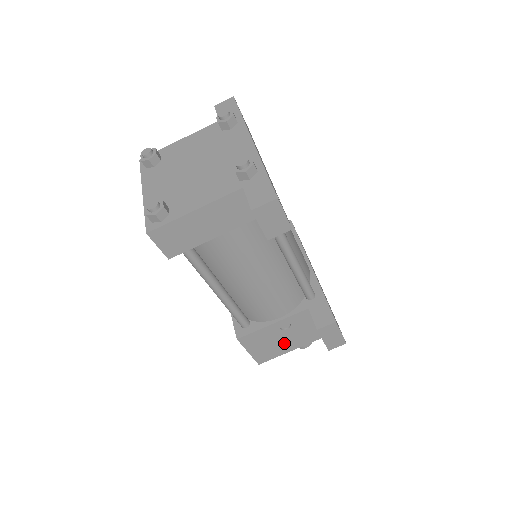
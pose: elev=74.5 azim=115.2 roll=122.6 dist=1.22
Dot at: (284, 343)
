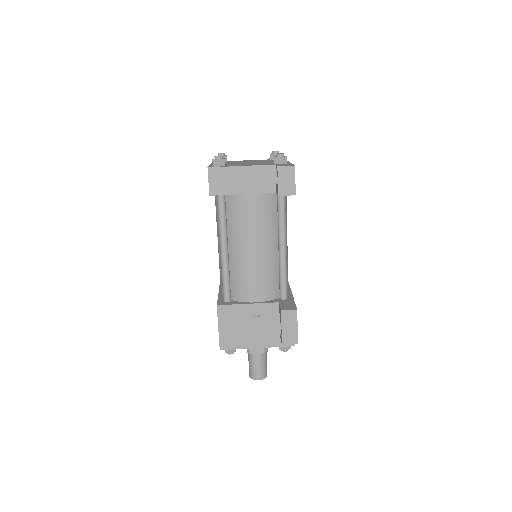
Dot at: (248, 334)
